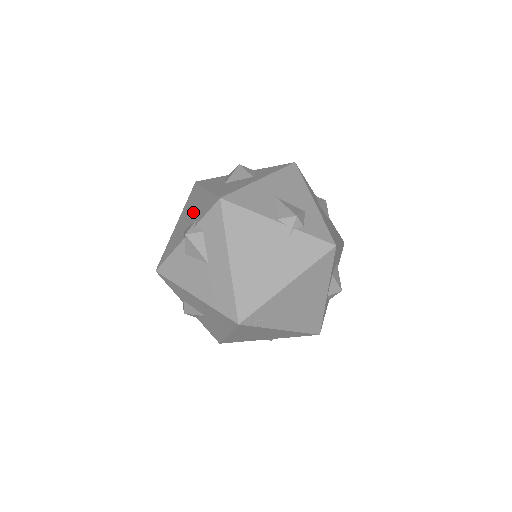
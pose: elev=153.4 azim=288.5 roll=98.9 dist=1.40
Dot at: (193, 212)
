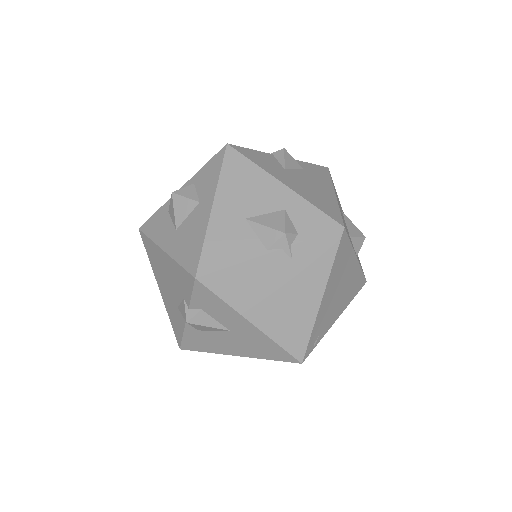
Dot at: (170, 283)
